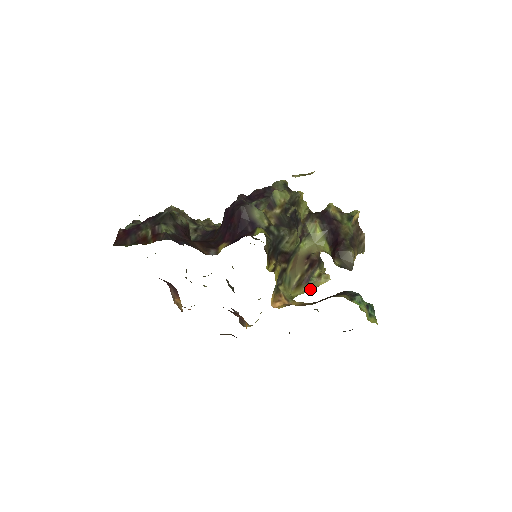
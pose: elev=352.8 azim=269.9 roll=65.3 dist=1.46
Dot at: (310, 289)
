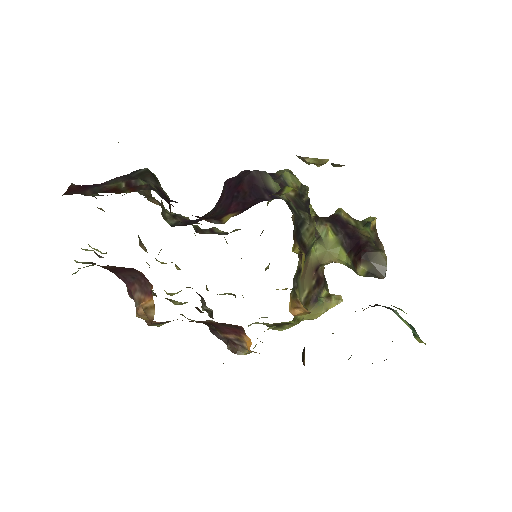
Dot at: (318, 313)
